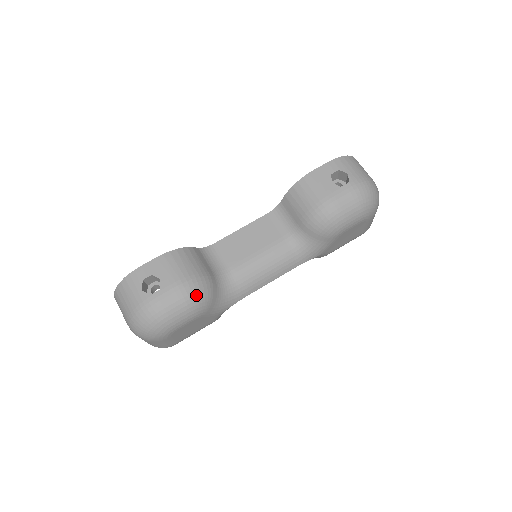
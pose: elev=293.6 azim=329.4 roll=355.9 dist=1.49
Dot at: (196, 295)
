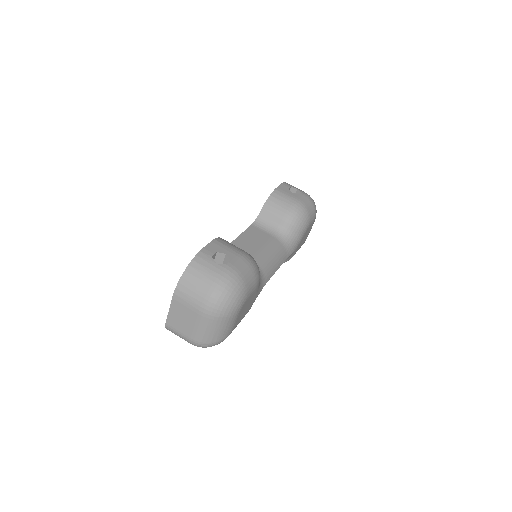
Dot at: (255, 264)
